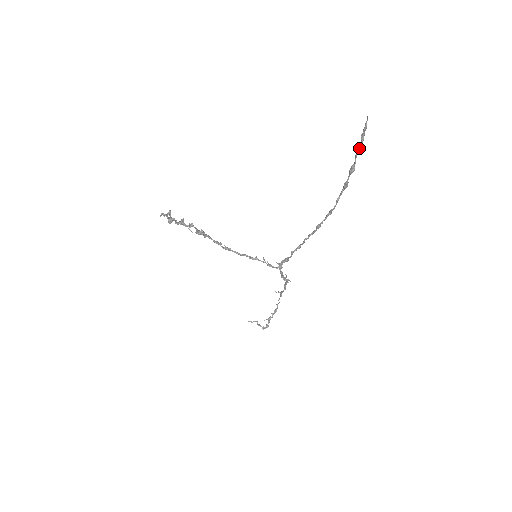
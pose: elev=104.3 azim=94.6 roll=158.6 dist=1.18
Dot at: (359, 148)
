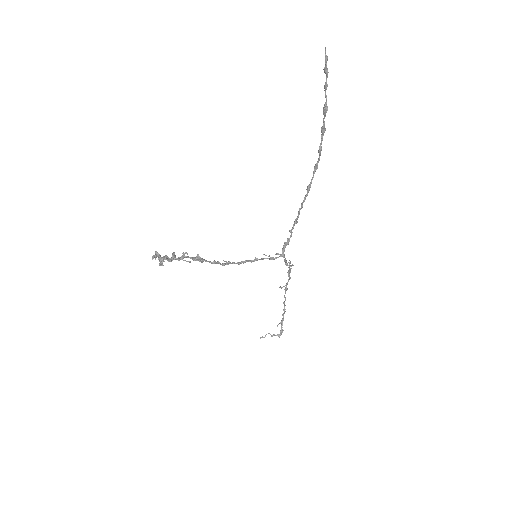
Dot at: occluded
